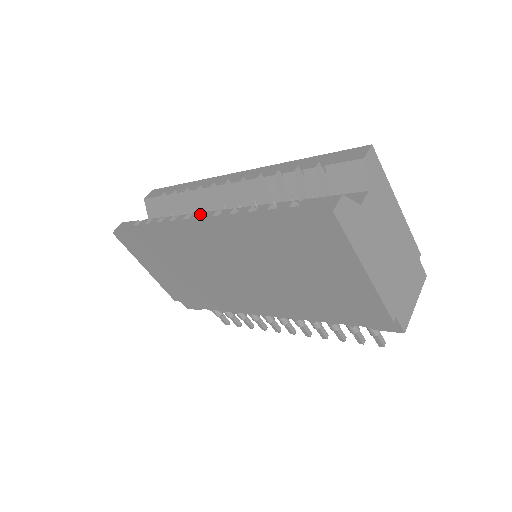
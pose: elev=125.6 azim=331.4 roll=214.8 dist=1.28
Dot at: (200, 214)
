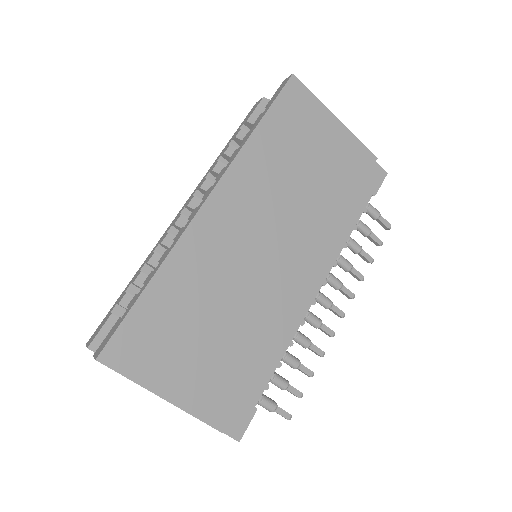
Dot at: (196, 207)
